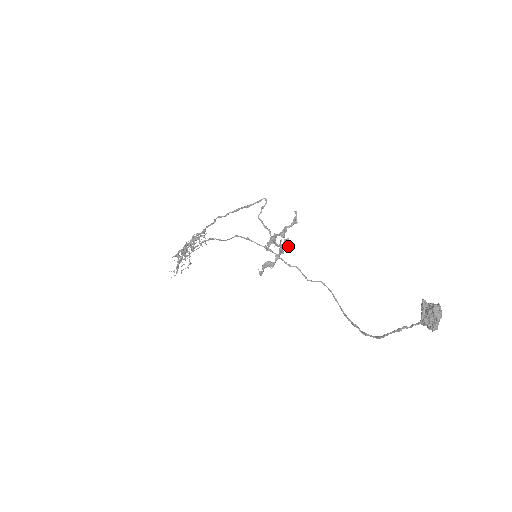
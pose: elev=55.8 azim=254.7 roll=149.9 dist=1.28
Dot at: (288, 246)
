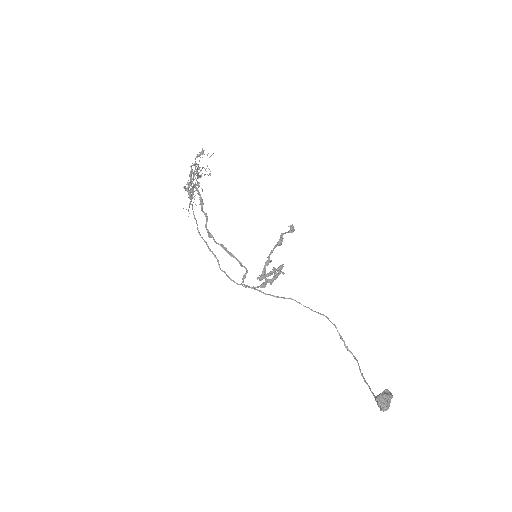
Dot at: (282, 272)
